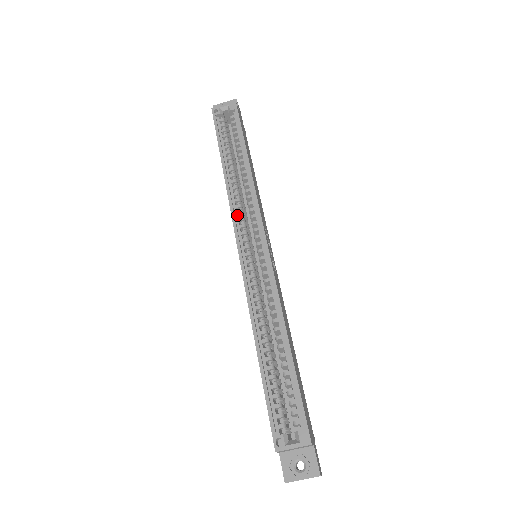
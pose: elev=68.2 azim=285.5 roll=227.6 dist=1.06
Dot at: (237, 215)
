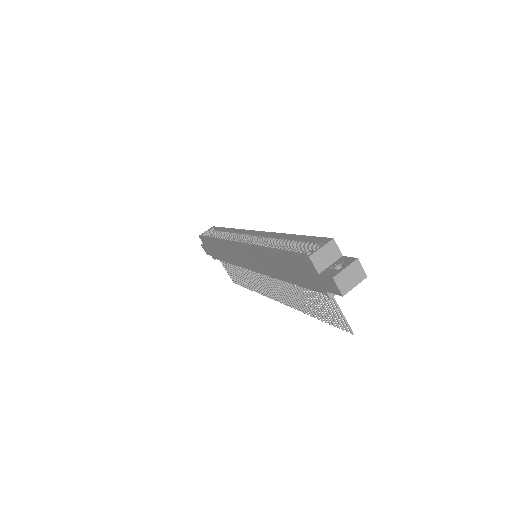
Dot at: occluded
